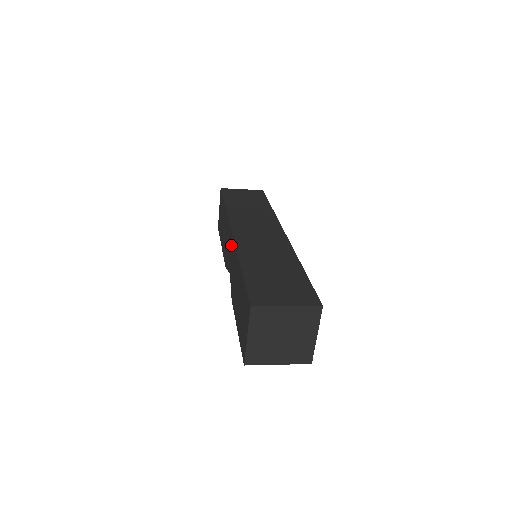
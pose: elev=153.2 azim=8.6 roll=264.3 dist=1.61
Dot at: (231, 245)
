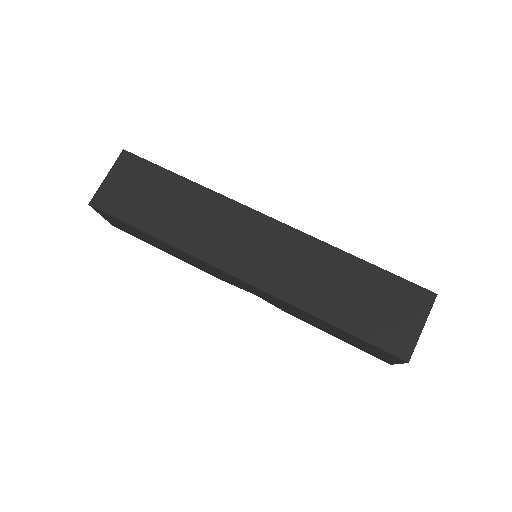
Dot at: occluded
